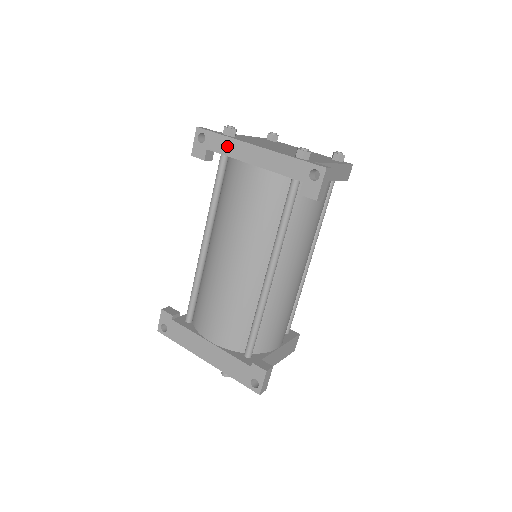
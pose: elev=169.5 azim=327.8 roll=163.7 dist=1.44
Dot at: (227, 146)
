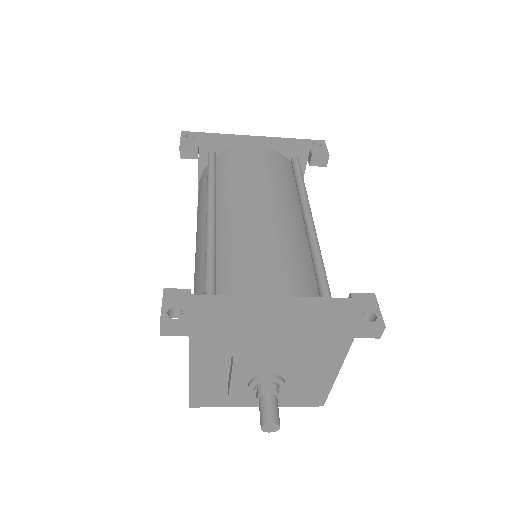
Dot at: (223, 138)
